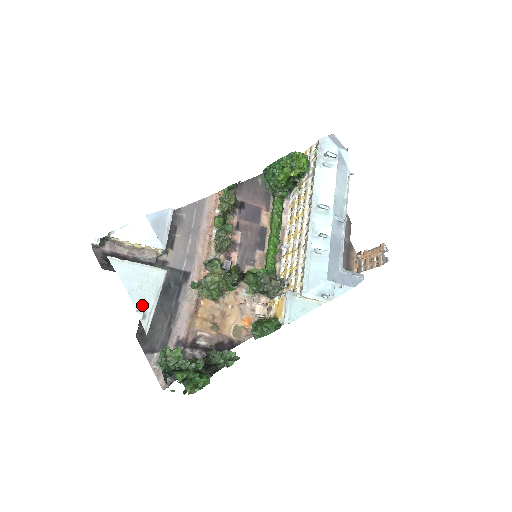
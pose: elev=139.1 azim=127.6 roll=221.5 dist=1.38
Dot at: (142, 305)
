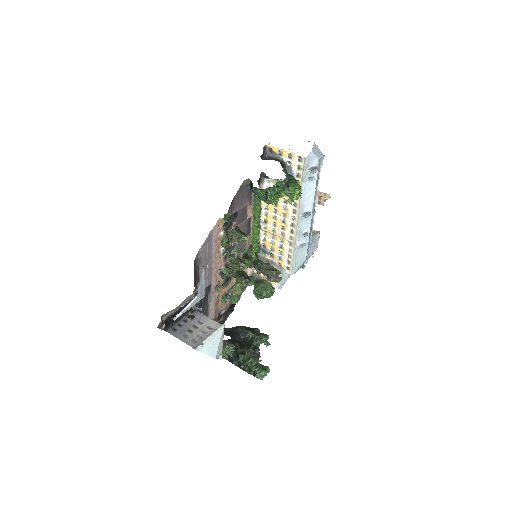
Dot at: (219, 353)
